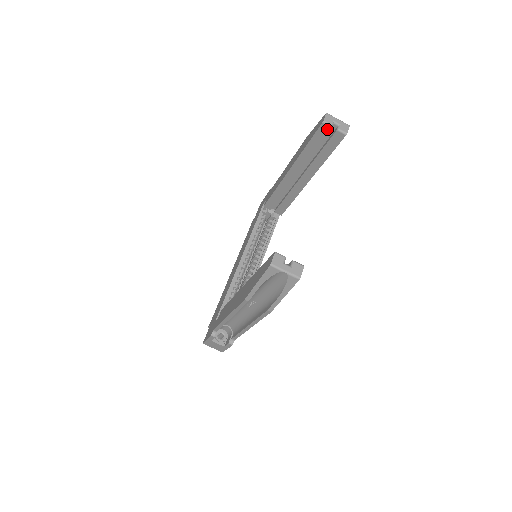
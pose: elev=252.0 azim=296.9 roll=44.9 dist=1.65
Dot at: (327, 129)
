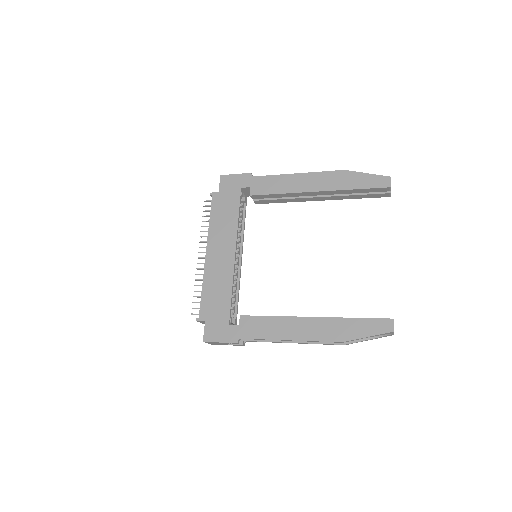
Dot at: (386, 190)
